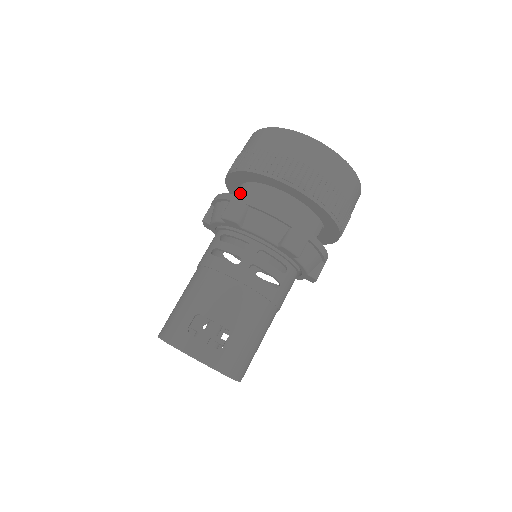
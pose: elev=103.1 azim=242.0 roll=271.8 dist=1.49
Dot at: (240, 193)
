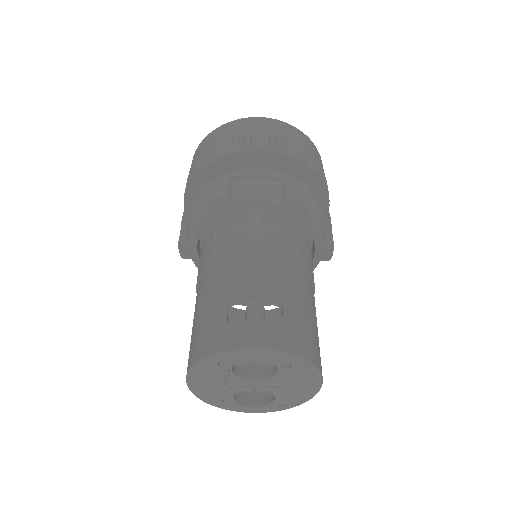
Dot at: occluded
